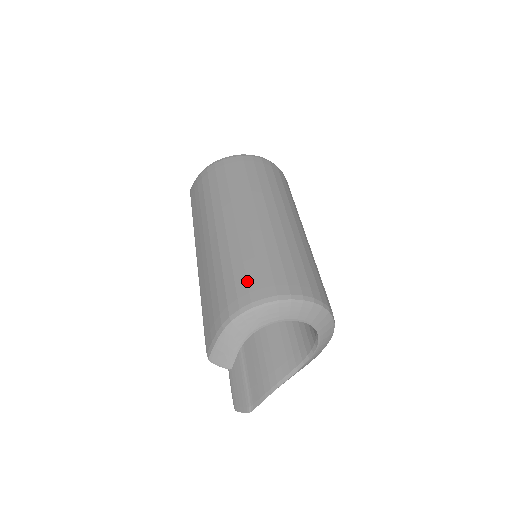
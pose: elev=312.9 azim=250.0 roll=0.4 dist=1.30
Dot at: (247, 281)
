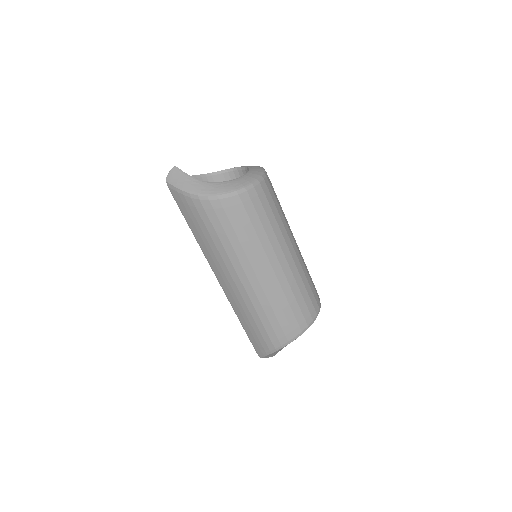
Dot at: occluded
